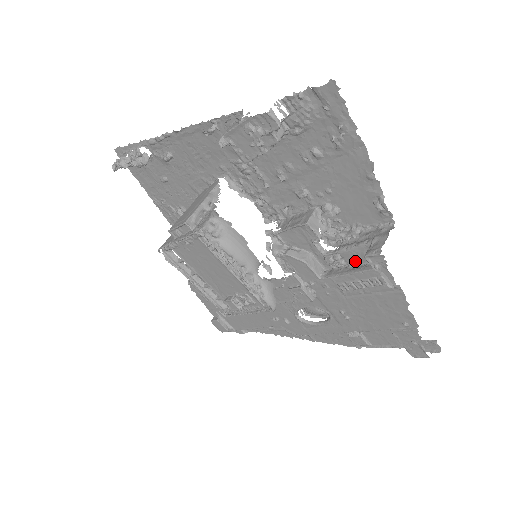
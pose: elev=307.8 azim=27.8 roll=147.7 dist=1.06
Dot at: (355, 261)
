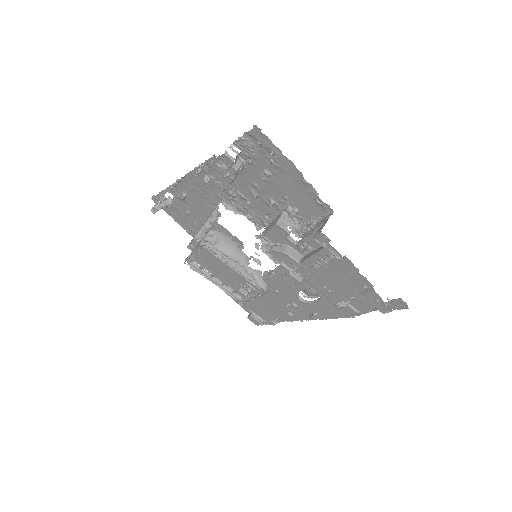
Dot at: (316, 245)
